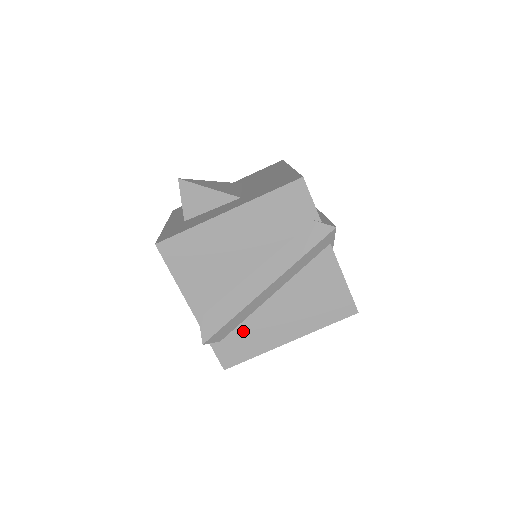
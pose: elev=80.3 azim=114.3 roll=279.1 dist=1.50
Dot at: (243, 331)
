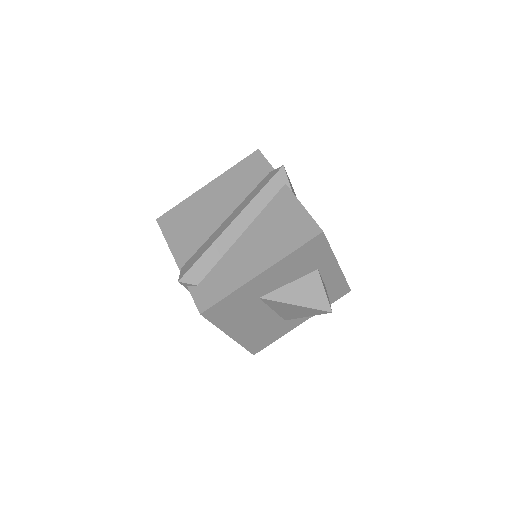
Dot at: (217, 272)
